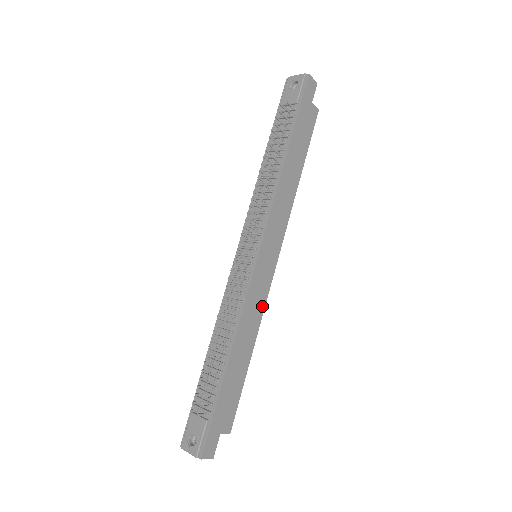
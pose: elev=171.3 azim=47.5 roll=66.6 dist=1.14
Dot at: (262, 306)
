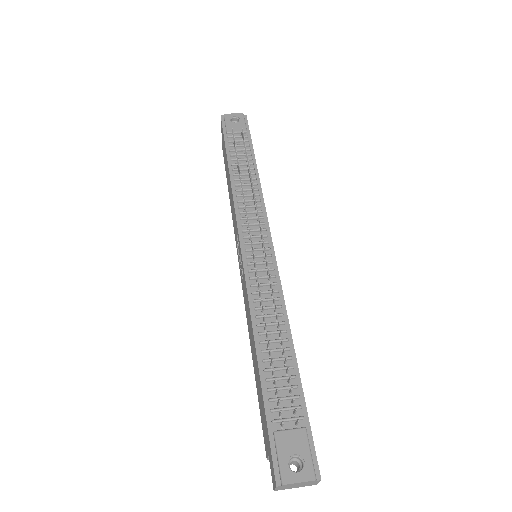
Dot at: occluded
